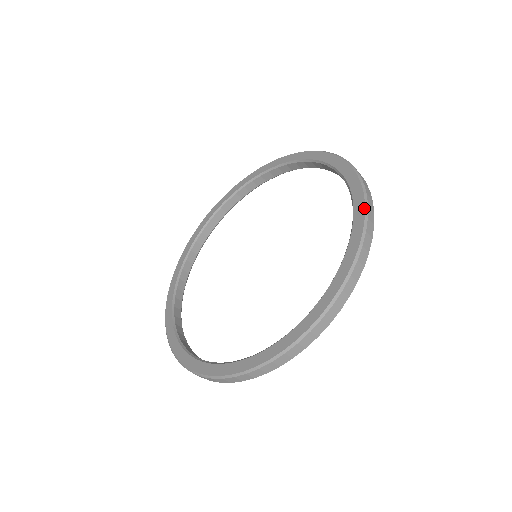
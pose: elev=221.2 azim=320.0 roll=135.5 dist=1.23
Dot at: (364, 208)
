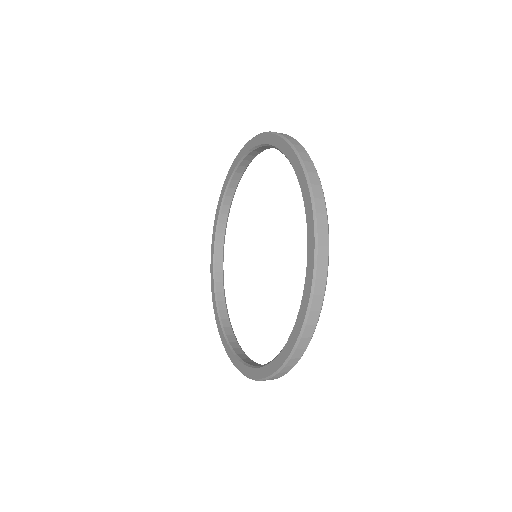
Dot at: (268, 375)
